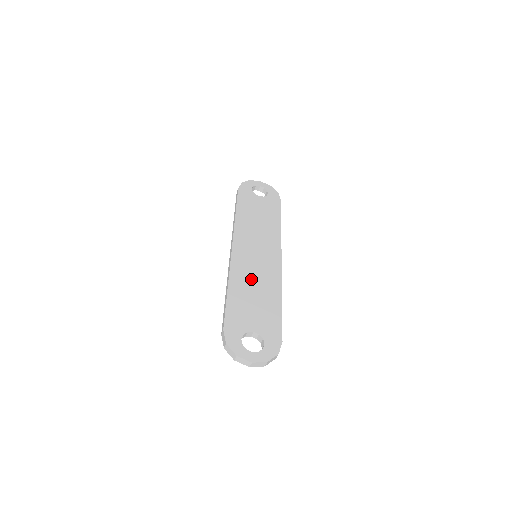
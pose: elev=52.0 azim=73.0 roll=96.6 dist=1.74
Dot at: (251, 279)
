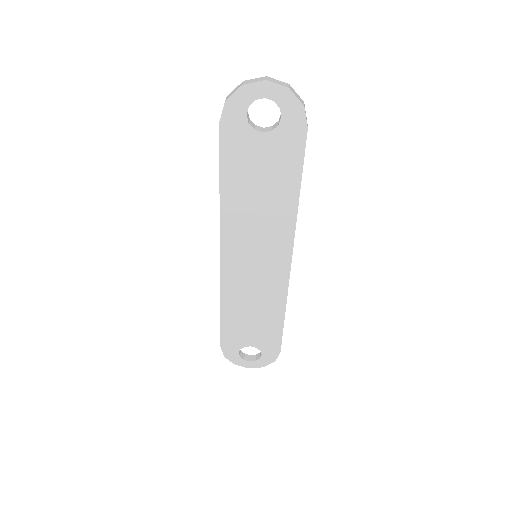
Dot at: occluded
